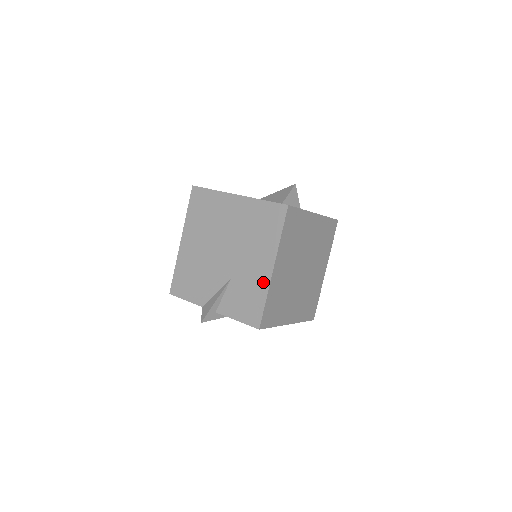
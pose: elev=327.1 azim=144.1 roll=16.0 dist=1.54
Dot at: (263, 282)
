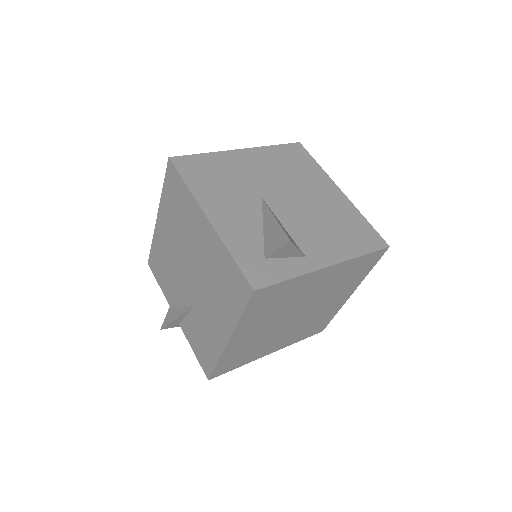
Dot at: (217, 344)
